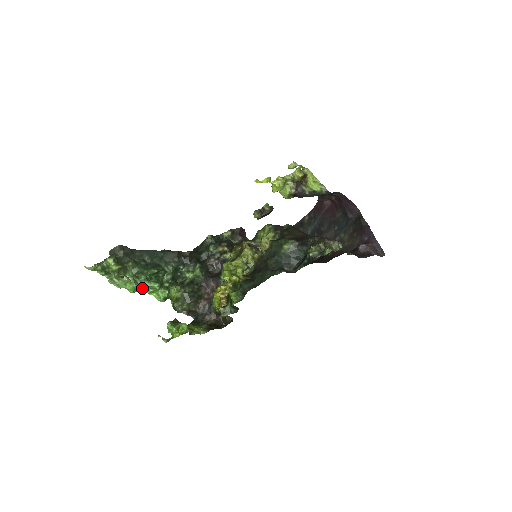
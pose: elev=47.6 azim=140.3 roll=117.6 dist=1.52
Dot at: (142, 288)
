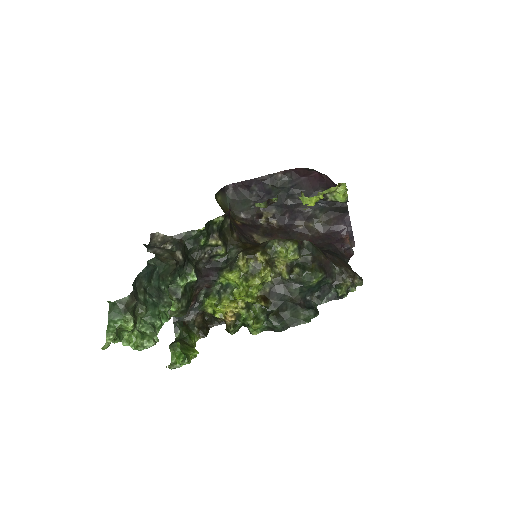
Dot at: occluded
